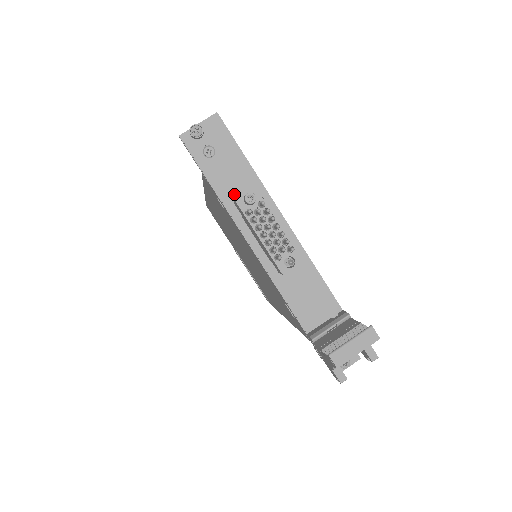
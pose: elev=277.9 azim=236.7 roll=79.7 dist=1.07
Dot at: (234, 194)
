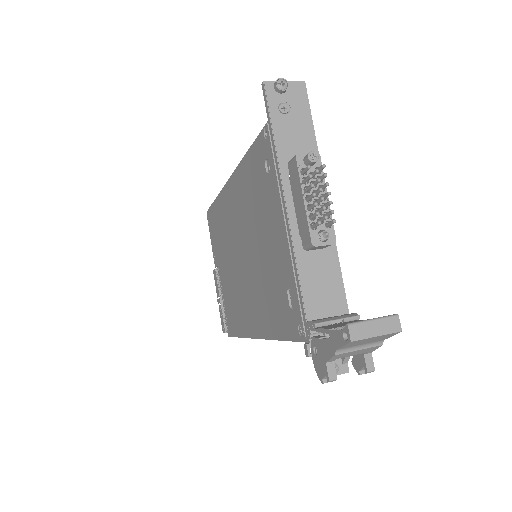
Dot at: (291, 155)
